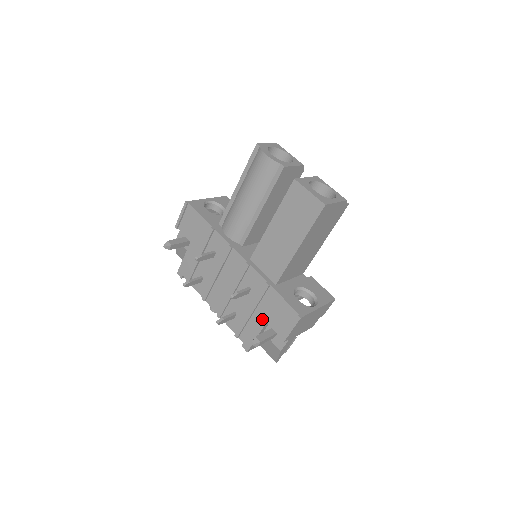
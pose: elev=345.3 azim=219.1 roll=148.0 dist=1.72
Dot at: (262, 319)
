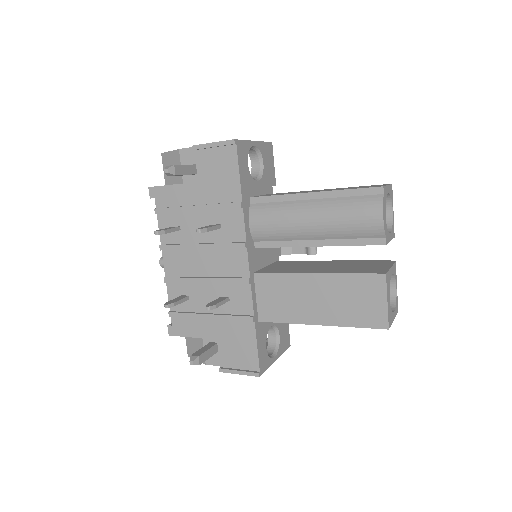
Dot at: (215, 333)
